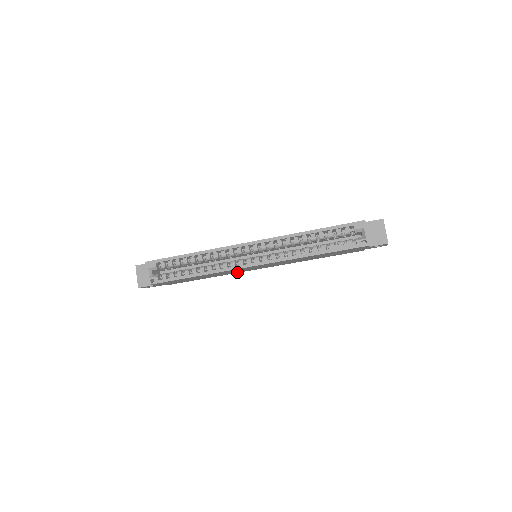
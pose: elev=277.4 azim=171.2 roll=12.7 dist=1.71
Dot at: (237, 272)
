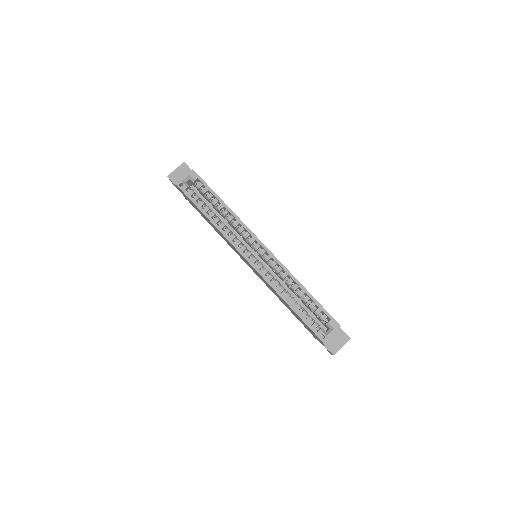
Dot at: occluded
